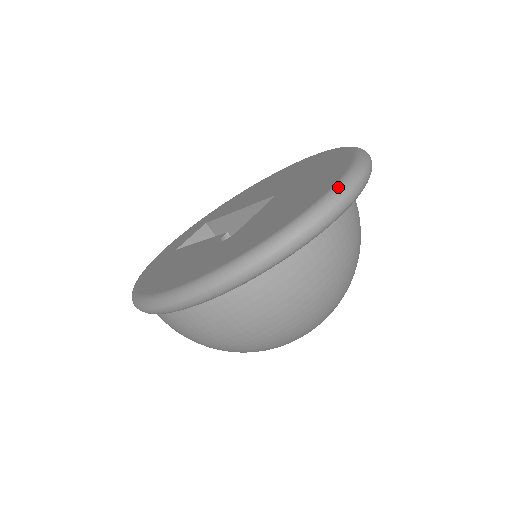
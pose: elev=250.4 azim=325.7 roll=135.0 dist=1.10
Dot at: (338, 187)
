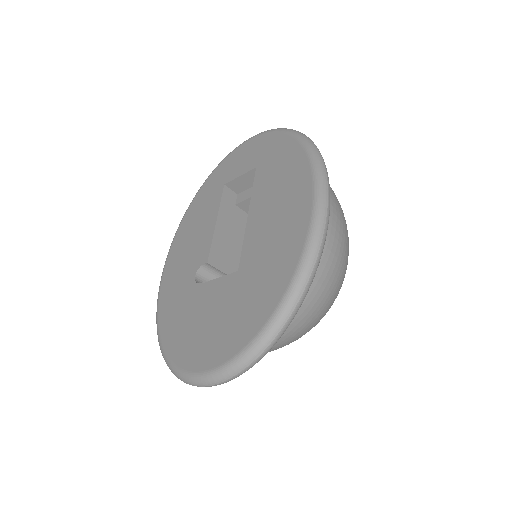
Dot at: (196, 379)
